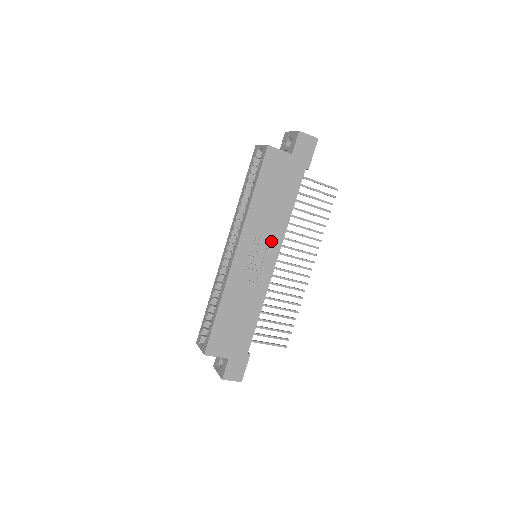
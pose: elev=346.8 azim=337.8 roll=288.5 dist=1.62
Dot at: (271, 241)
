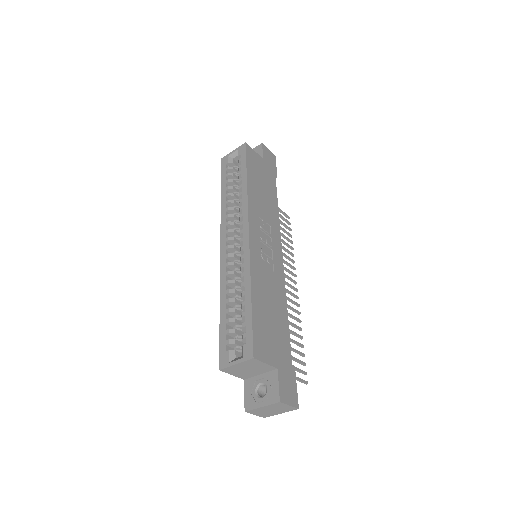
Dot at: (272, 231)
